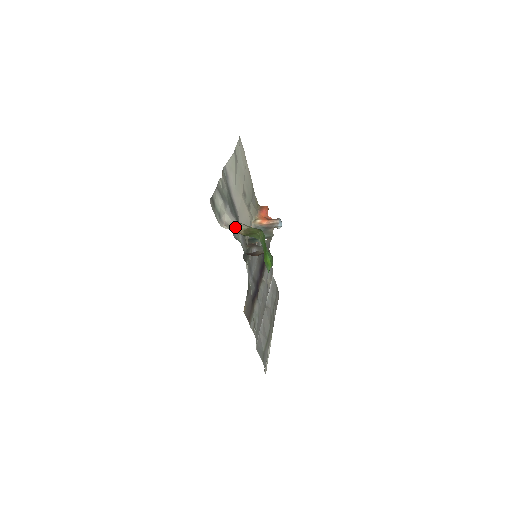
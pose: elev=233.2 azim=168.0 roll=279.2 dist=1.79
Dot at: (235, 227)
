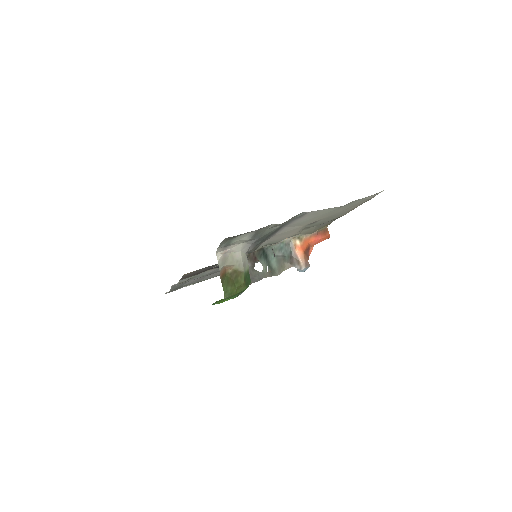
Dot at: (230, 262)
